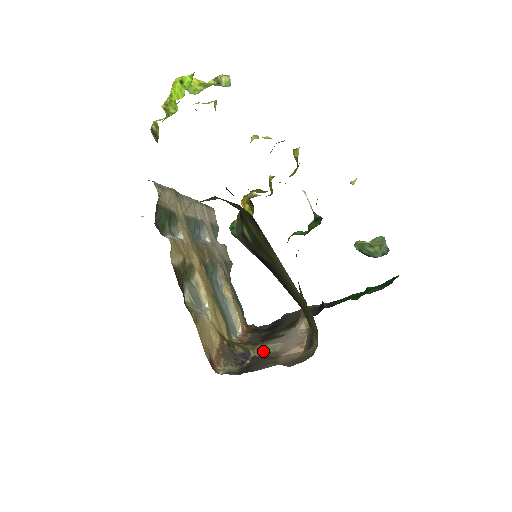
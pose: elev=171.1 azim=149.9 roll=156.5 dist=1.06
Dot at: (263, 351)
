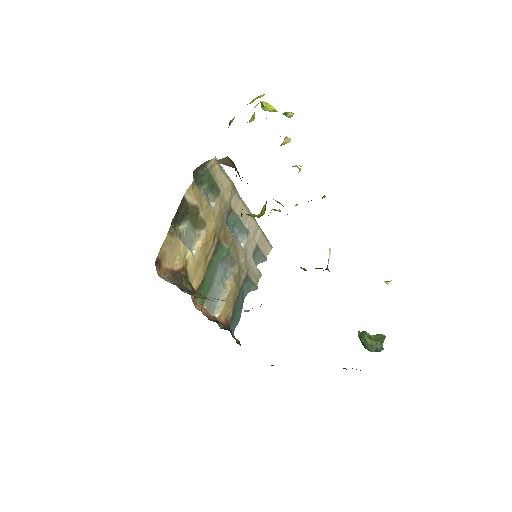
Dot at: (202, 298)
